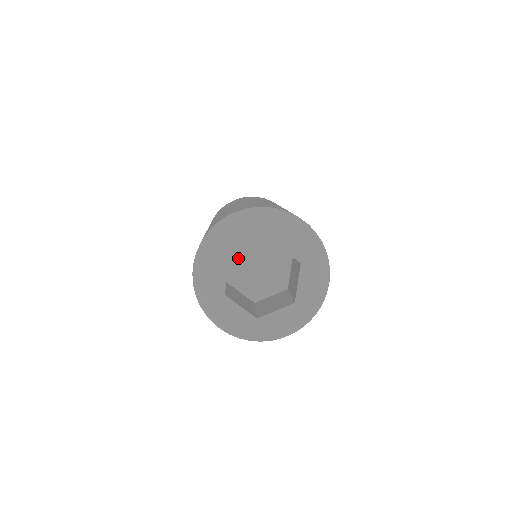
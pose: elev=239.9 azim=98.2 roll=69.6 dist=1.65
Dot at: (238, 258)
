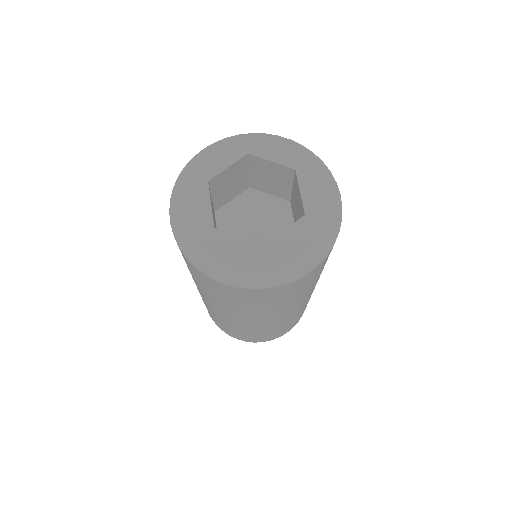
Dot at: (227, 223)
